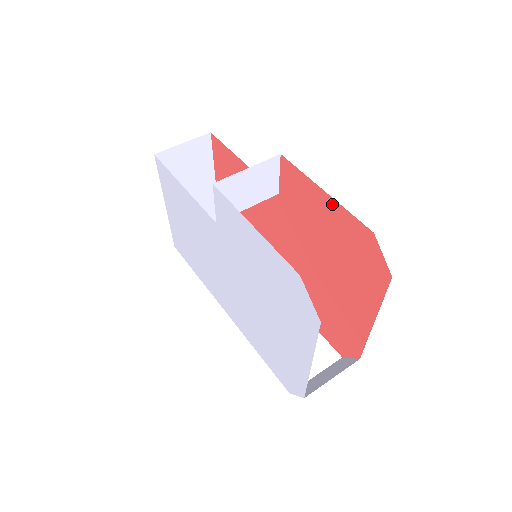
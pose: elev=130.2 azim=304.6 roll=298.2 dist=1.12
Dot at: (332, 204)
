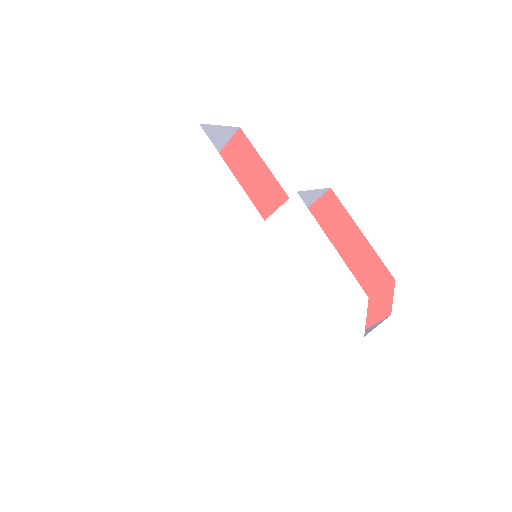
Dot at: (364, 246)
